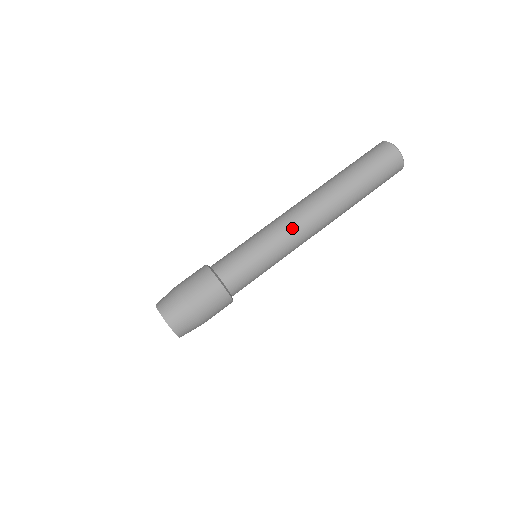
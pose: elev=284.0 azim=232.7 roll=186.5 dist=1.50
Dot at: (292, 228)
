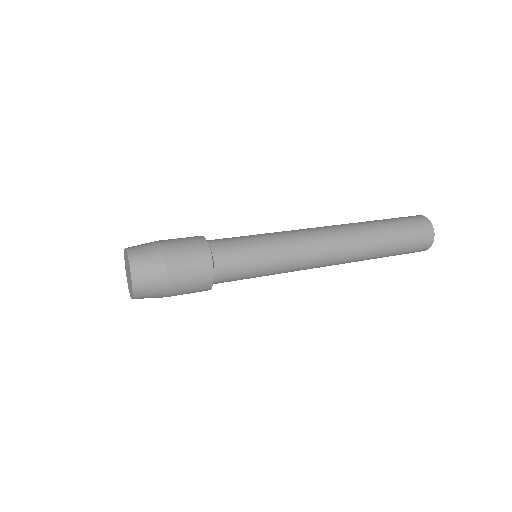
Dot at: occluded
